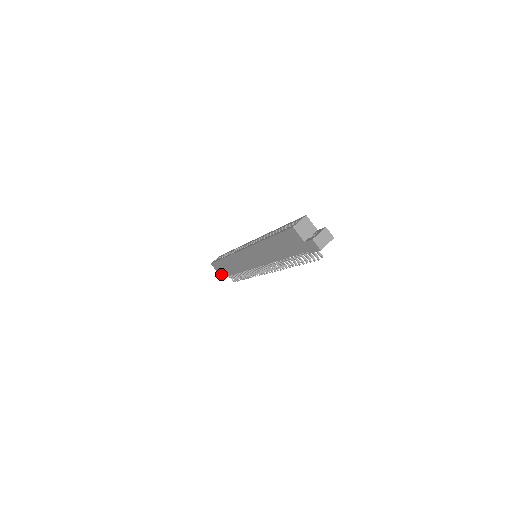
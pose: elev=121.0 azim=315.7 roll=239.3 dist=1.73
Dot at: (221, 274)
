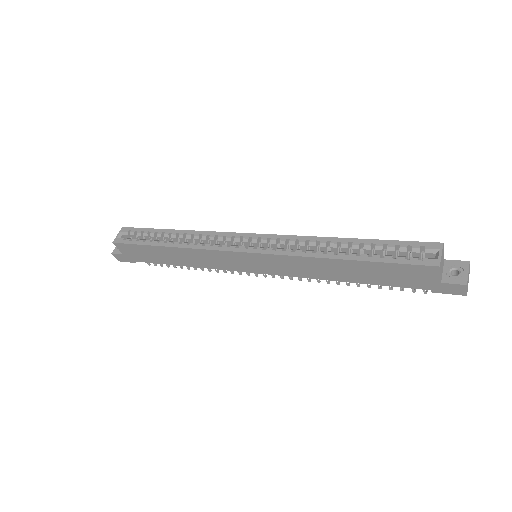
Dot at: (132, 257)
